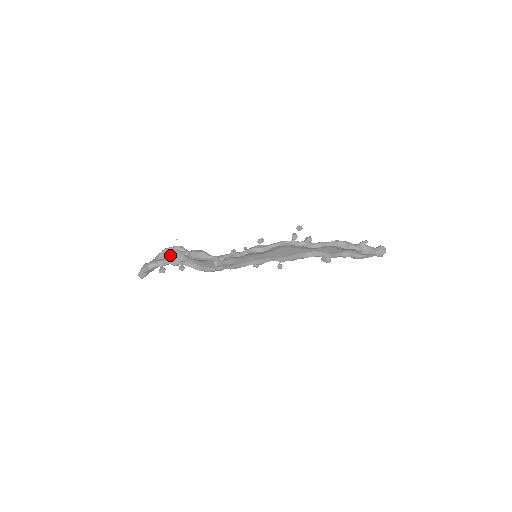
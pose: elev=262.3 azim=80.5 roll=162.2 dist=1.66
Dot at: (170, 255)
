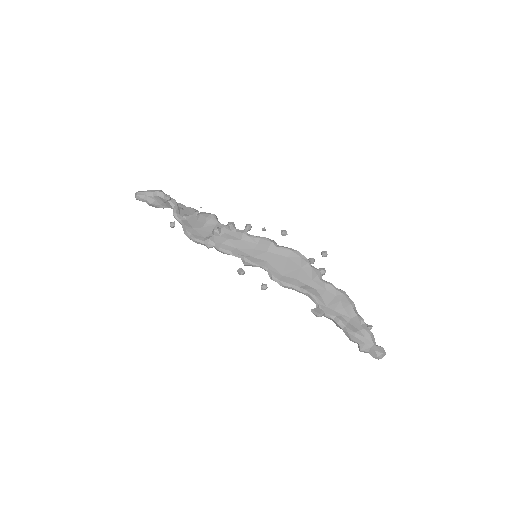
Dot at: (181, 207)
